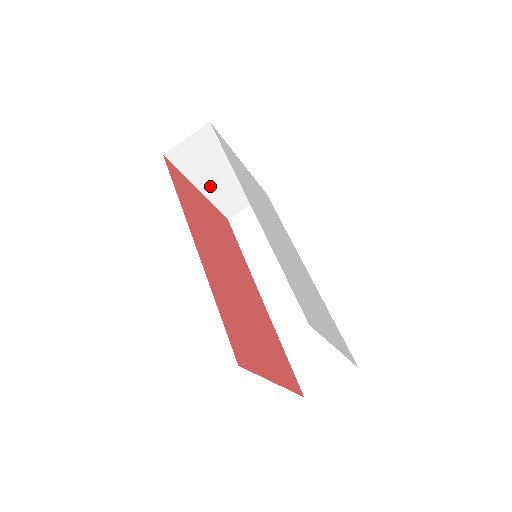
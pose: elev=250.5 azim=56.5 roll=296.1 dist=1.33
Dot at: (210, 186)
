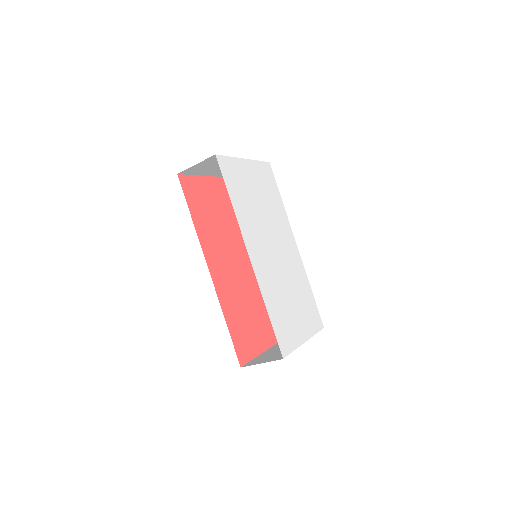
Dot at: (219, 172)
